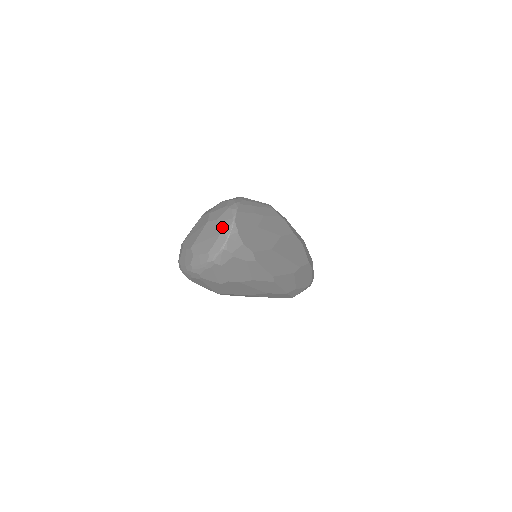
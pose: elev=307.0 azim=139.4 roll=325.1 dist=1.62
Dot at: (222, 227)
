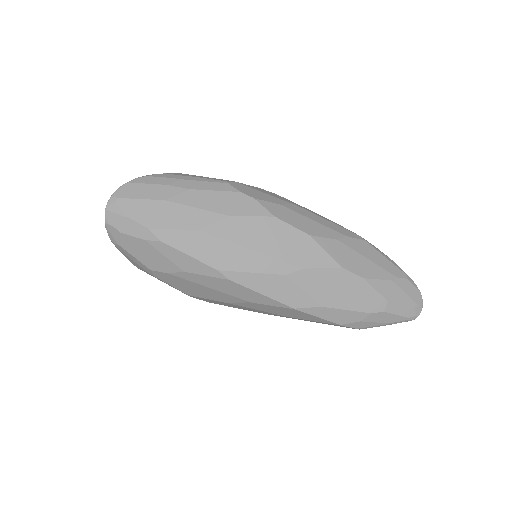
Dot at: occluded
